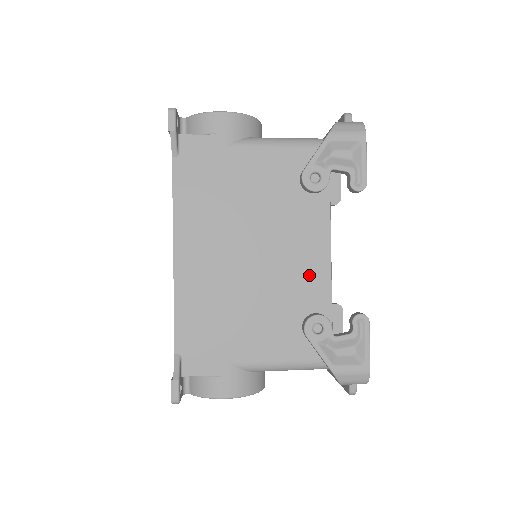
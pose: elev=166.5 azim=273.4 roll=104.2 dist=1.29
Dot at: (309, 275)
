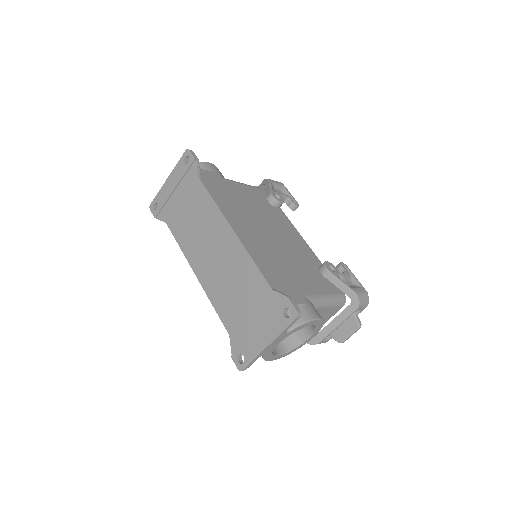
Dot at: (303, 248)
